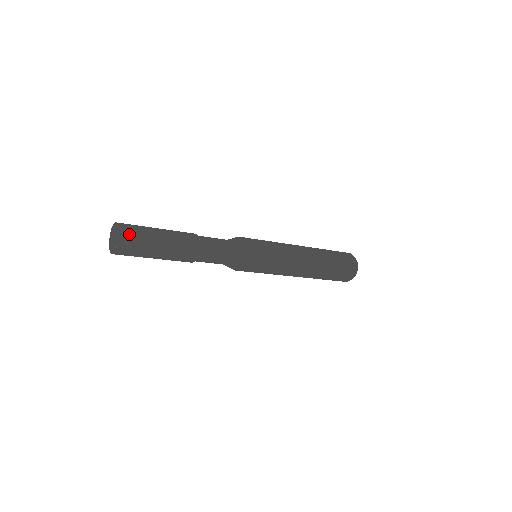
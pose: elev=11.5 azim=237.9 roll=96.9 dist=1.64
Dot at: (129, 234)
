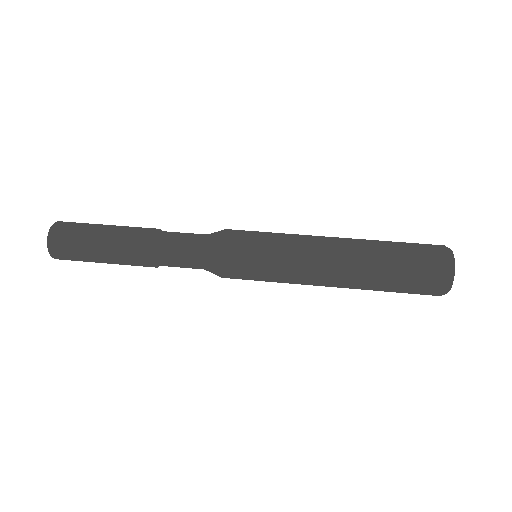
Dot at: (60, 249)
